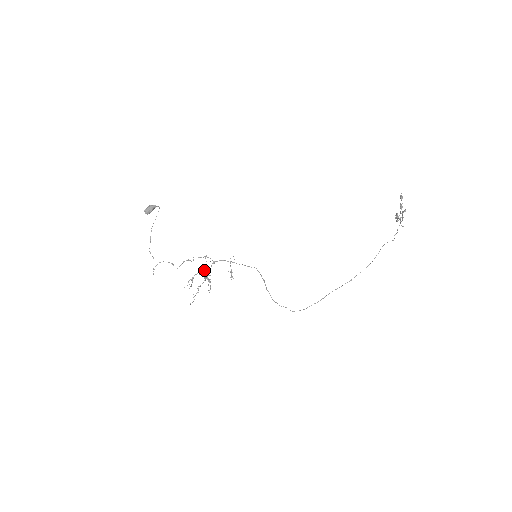
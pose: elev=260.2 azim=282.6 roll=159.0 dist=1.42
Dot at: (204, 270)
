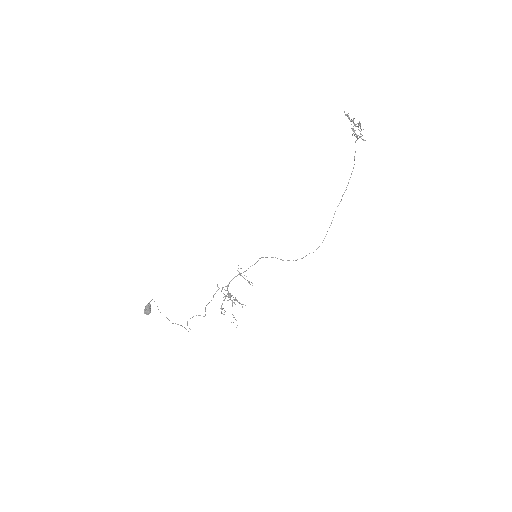
Dot at: (225, 298)
